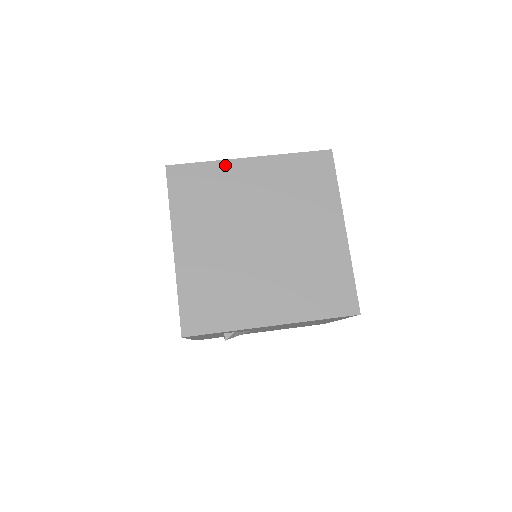
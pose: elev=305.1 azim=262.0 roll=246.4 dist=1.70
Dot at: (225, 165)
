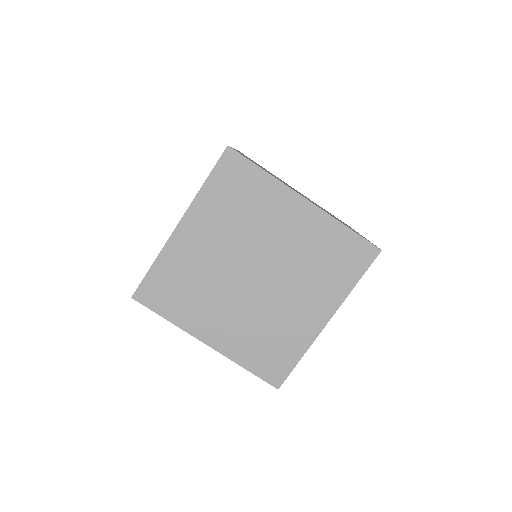
Dot at: (168, 251)
